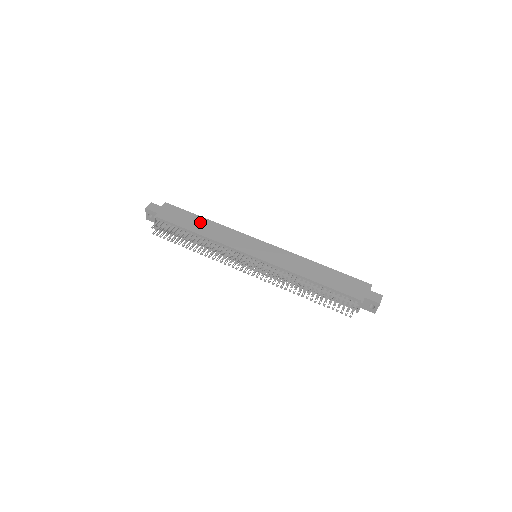
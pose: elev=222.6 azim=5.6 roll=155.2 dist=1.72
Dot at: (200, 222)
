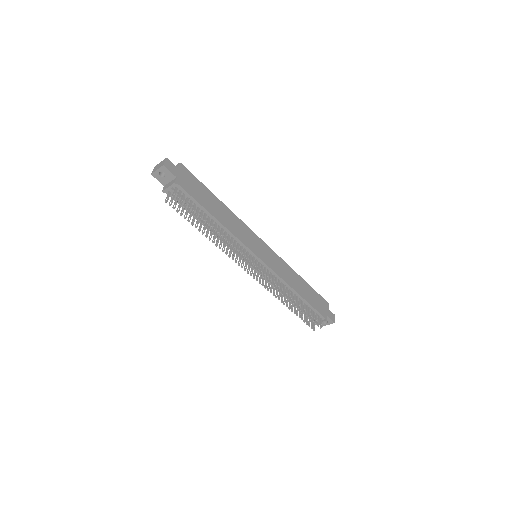
Dot at: (216, 203)
